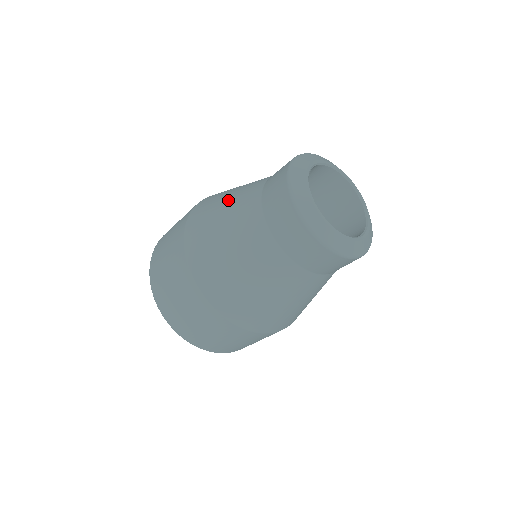
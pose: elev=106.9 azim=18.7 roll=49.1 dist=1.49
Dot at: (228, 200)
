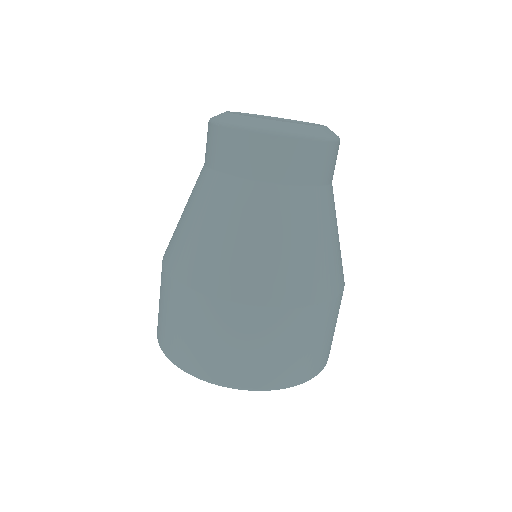
Dot at: occluded
